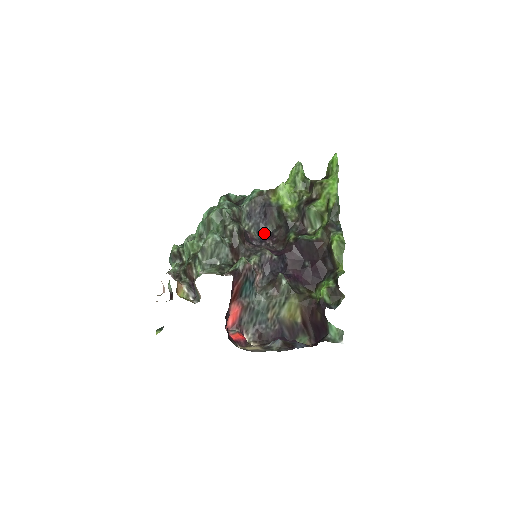
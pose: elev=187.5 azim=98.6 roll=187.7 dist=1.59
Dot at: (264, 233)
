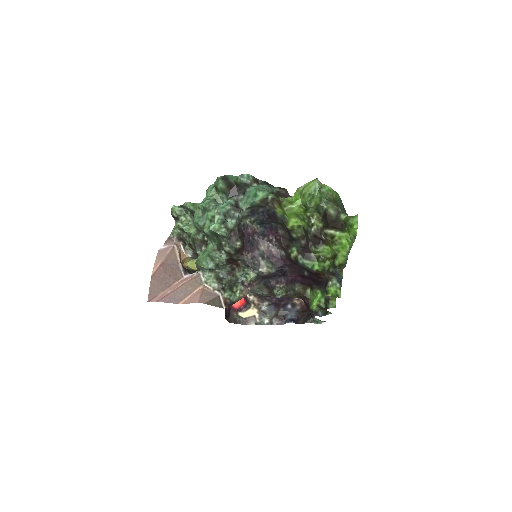
Dot at: (268, 226)
